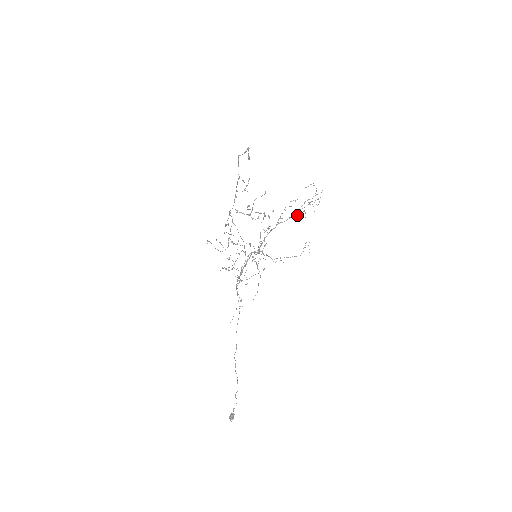
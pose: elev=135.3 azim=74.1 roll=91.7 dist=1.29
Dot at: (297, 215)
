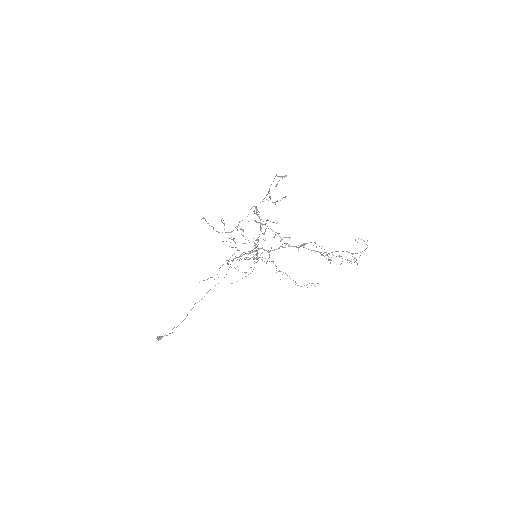
Dot at: occluded
